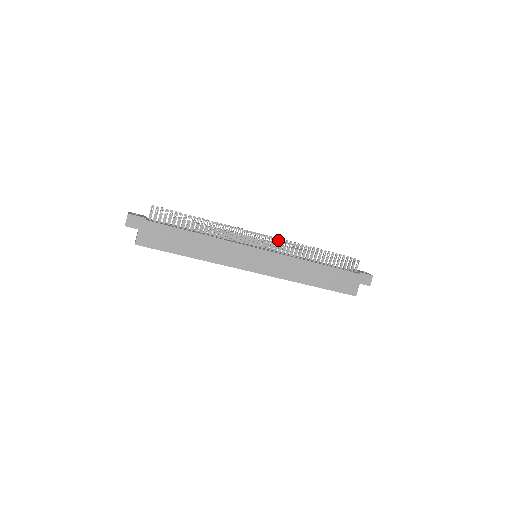
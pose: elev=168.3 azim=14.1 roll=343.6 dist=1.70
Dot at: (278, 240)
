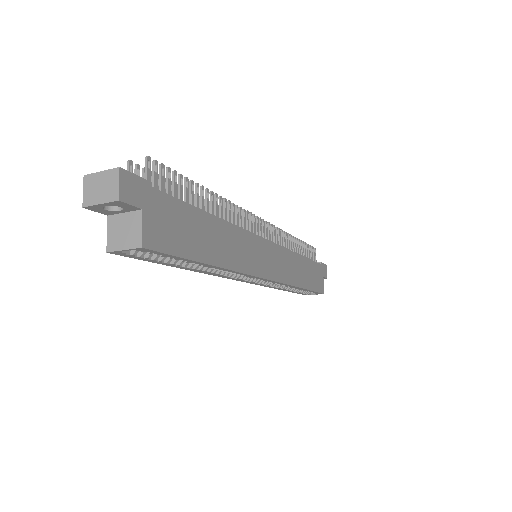
Dot at: (272, 226)
